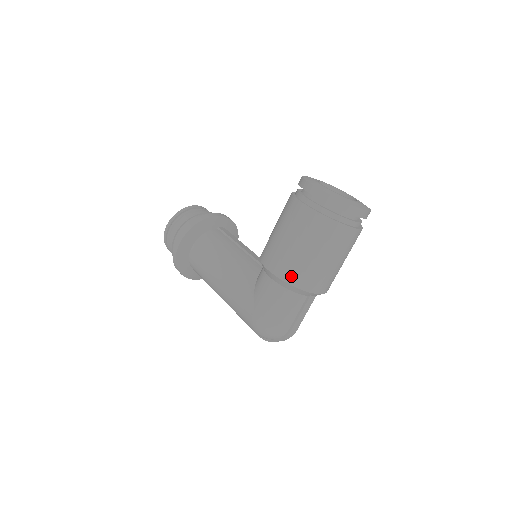
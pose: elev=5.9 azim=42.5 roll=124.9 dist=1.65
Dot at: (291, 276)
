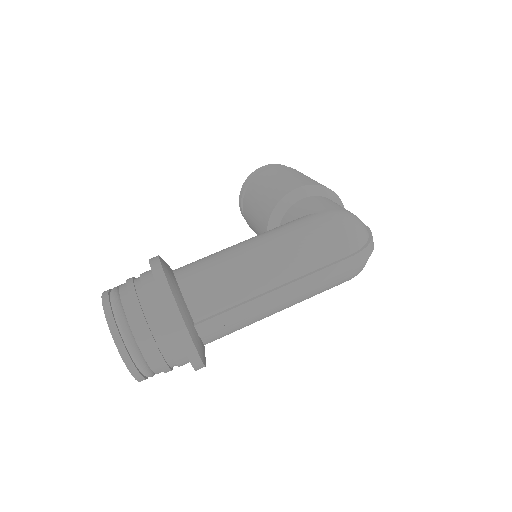
Dot at: (317, 183)
